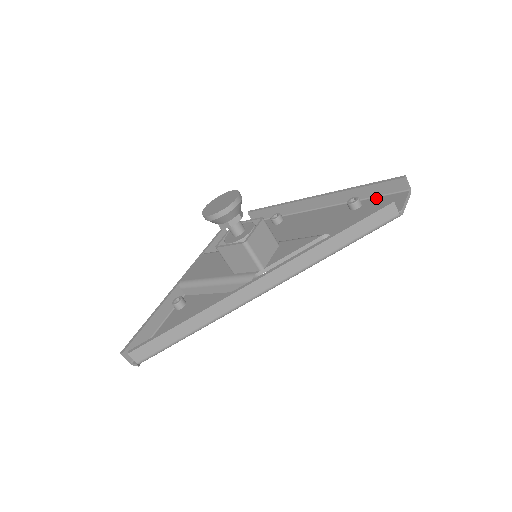
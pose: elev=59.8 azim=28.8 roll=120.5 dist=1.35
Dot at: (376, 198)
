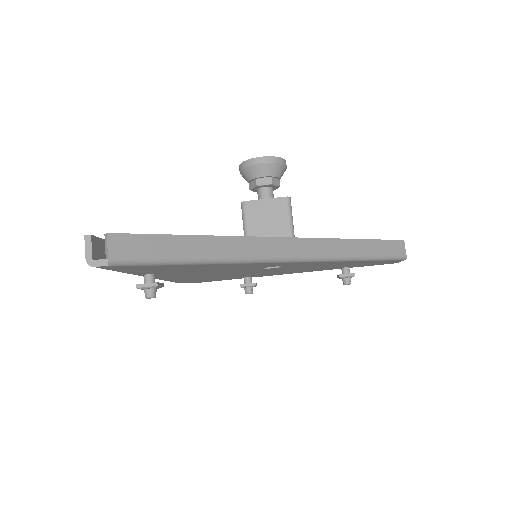
Dot at: occluded
